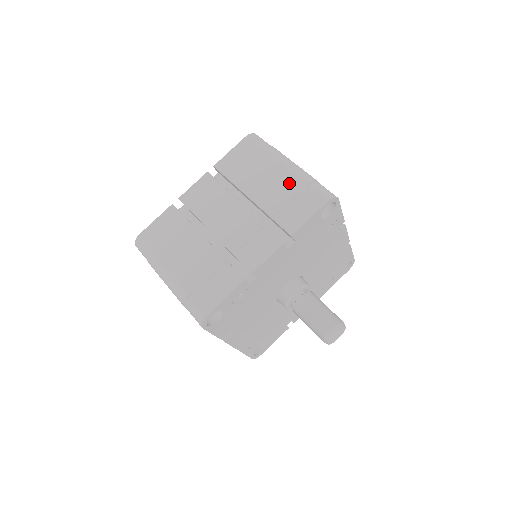
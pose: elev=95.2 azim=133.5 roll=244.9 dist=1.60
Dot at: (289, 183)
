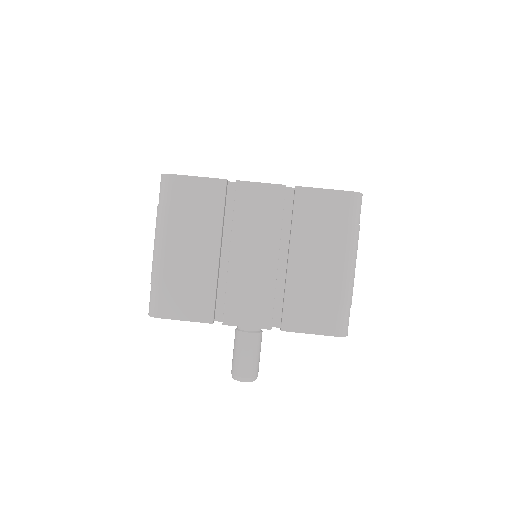
Dot at: (329, 285)
